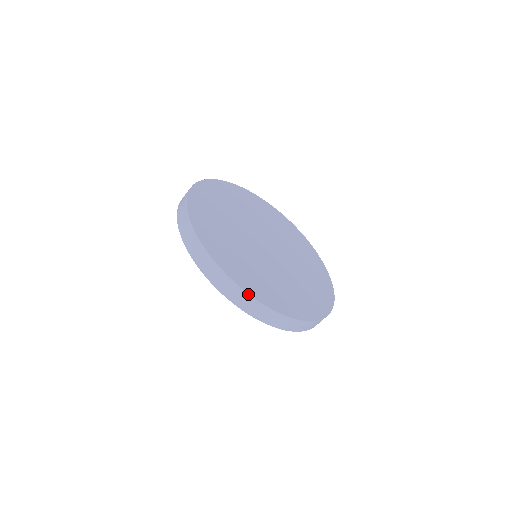
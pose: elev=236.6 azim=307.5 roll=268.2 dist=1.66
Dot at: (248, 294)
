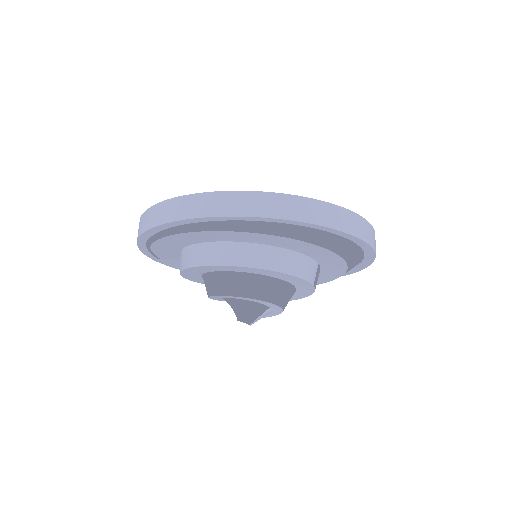
Dot at: (240, 191)
